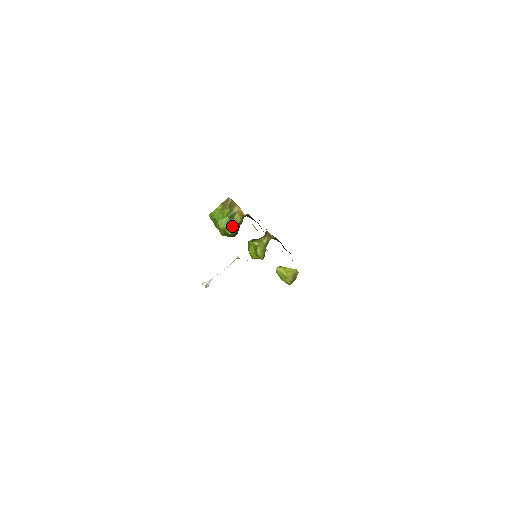
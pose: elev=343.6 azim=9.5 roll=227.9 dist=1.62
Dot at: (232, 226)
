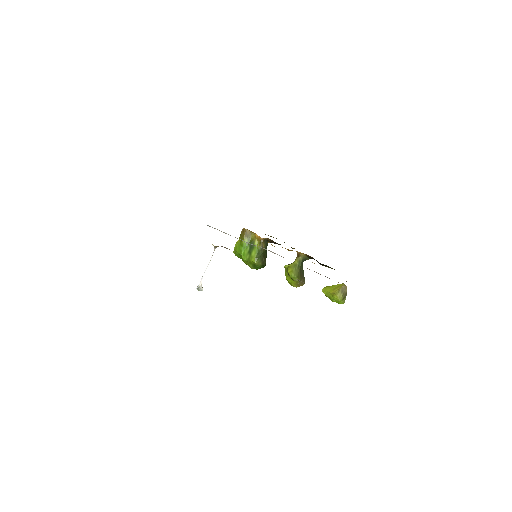
Dot at: (254, 254)
